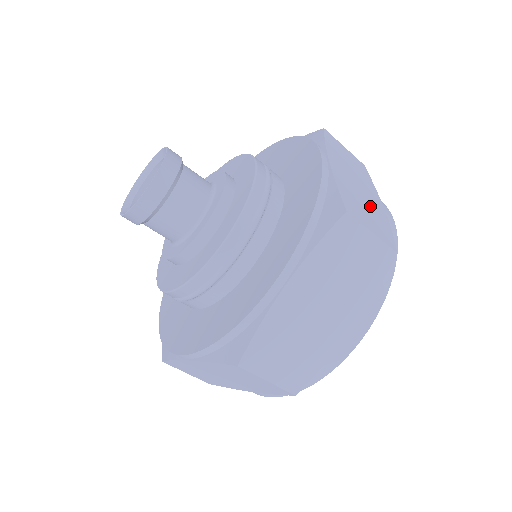
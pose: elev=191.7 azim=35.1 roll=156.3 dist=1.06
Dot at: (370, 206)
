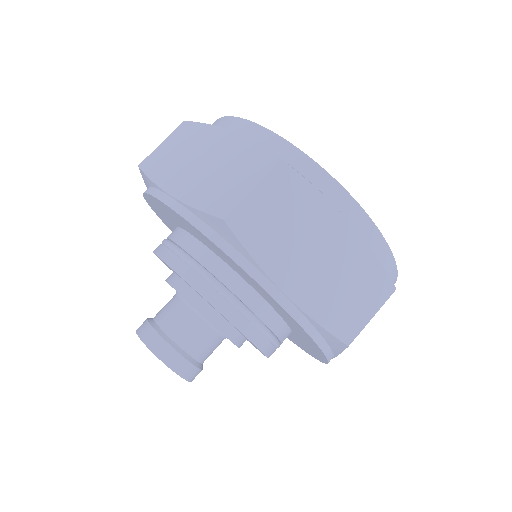
Dot at: (345, 267)
